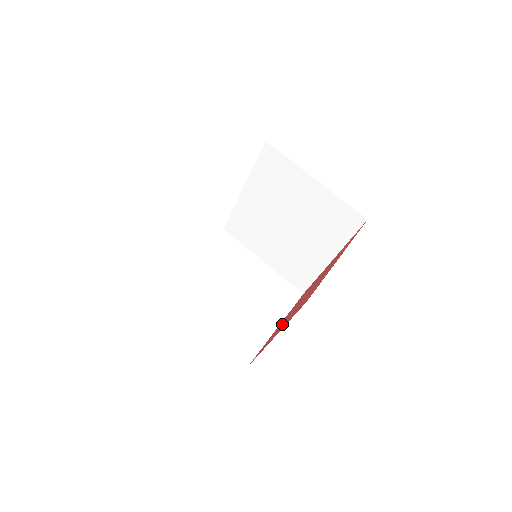
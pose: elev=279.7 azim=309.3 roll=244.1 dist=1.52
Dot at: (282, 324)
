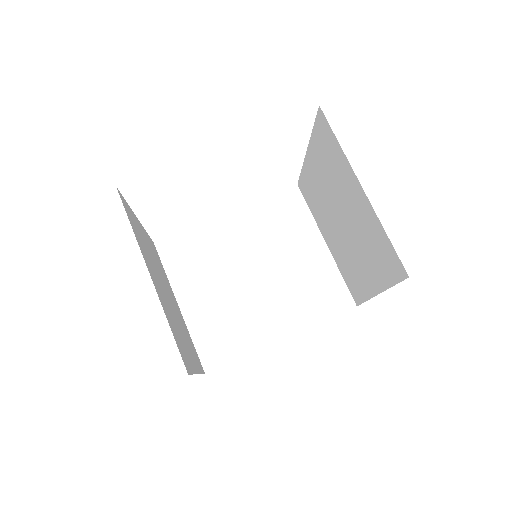
Dot at: occluded
